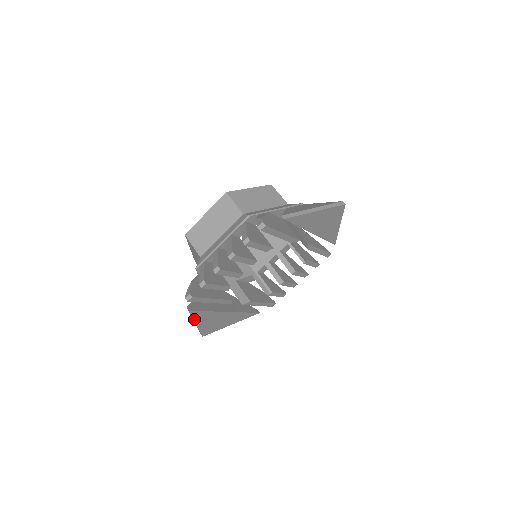
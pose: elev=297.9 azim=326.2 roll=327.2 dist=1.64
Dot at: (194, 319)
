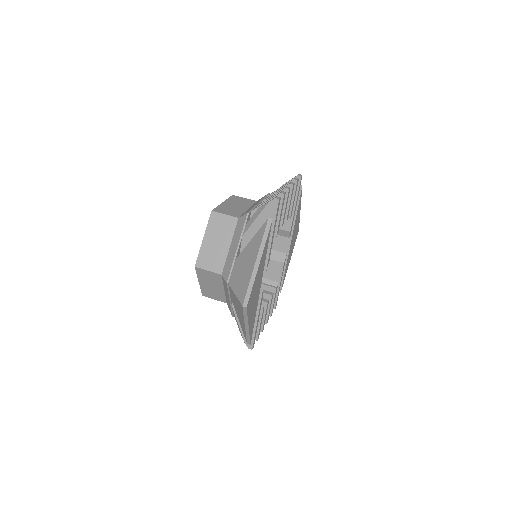
Dot at: (264, 246)
